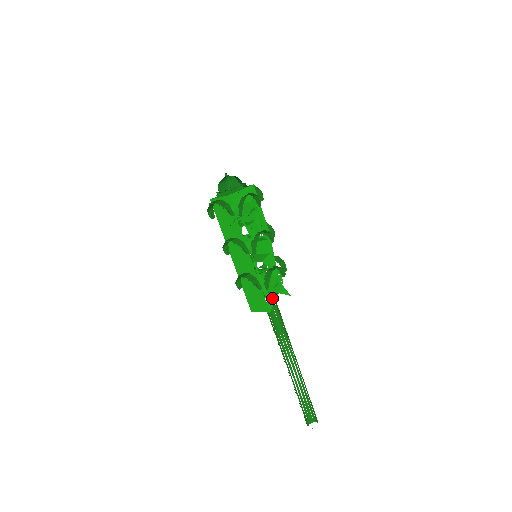
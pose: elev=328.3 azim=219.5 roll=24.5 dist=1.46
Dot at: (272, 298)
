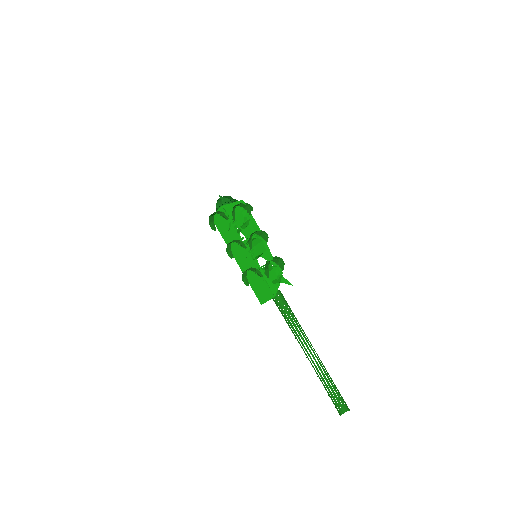
Dot at: (275, 286)
